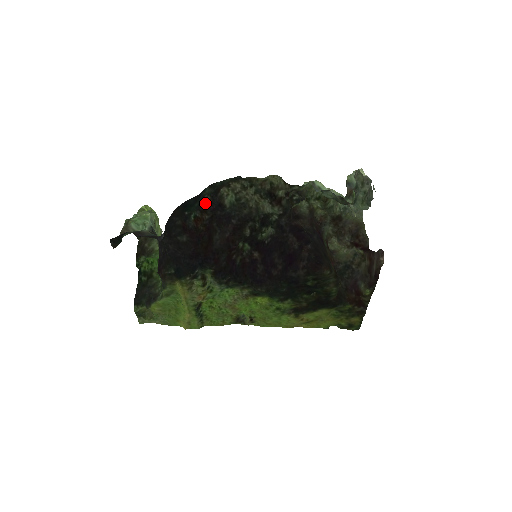
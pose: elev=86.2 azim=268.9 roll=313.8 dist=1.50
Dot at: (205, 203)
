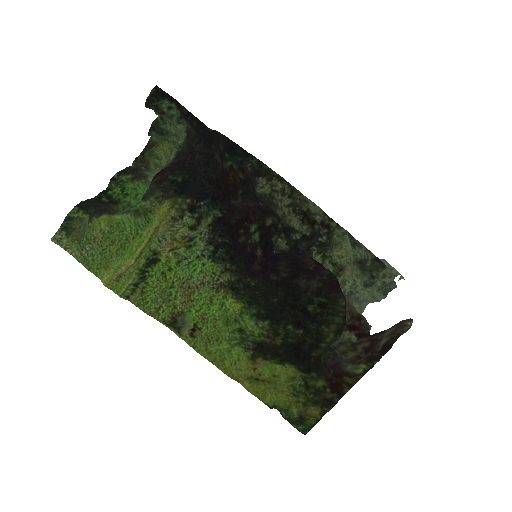
Dot at: (245, 168)
